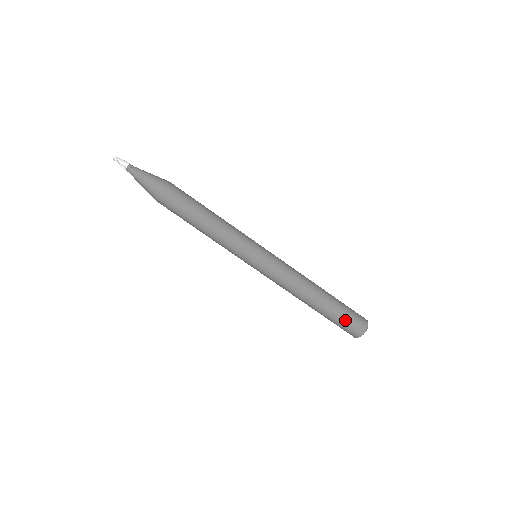
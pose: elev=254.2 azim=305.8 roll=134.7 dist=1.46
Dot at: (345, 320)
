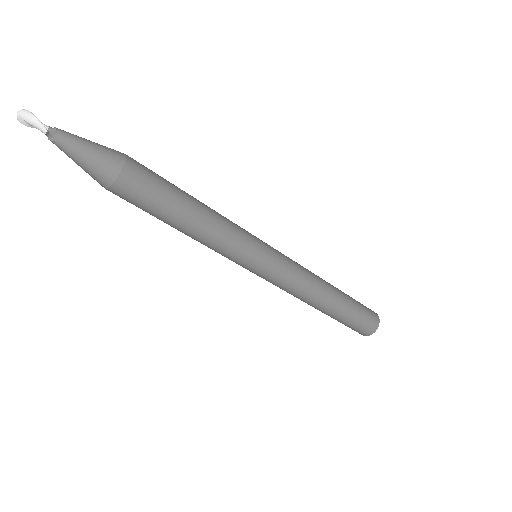
Dot at: (344, 324)
